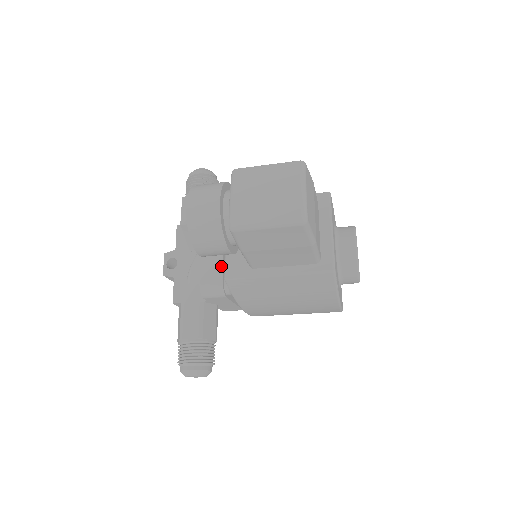
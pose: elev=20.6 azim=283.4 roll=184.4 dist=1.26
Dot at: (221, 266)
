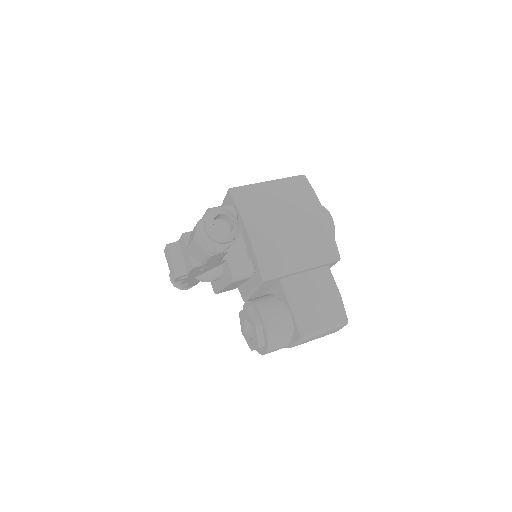
Dot at: occluded
